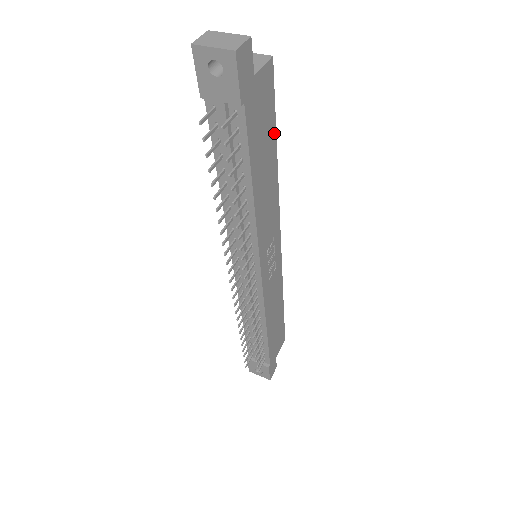
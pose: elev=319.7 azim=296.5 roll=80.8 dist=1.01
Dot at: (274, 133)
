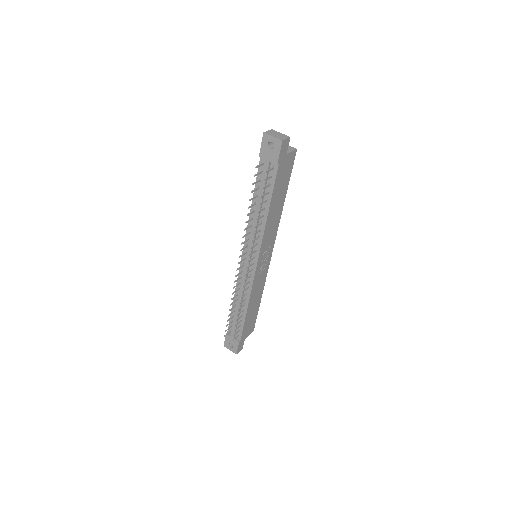
Dot at: (287, 186)
